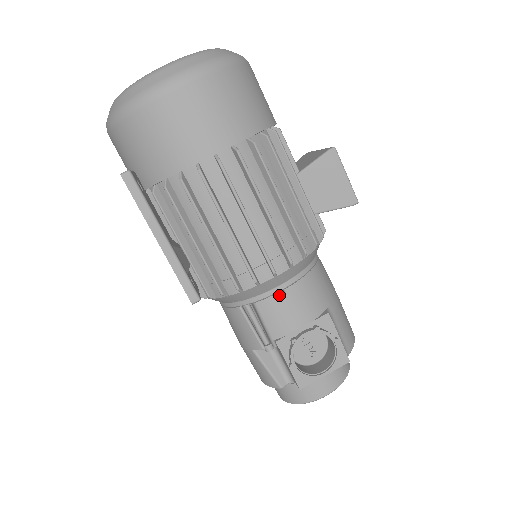
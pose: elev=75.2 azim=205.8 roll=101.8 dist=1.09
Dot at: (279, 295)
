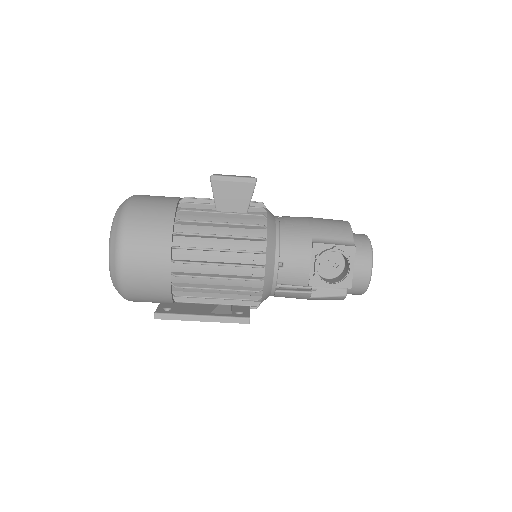
Dot at: (281, 267)
